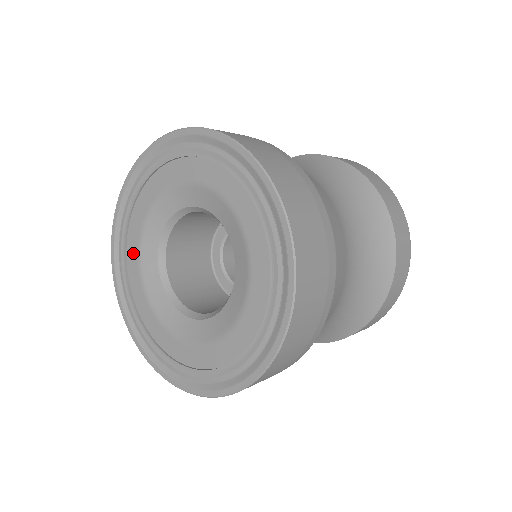
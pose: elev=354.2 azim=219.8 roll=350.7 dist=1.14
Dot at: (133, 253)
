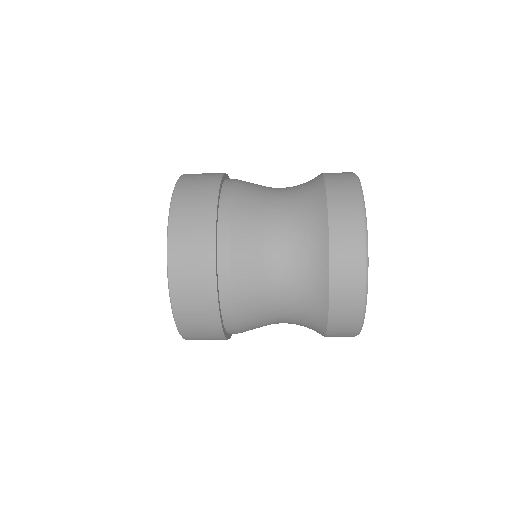
Dot at: occluded
